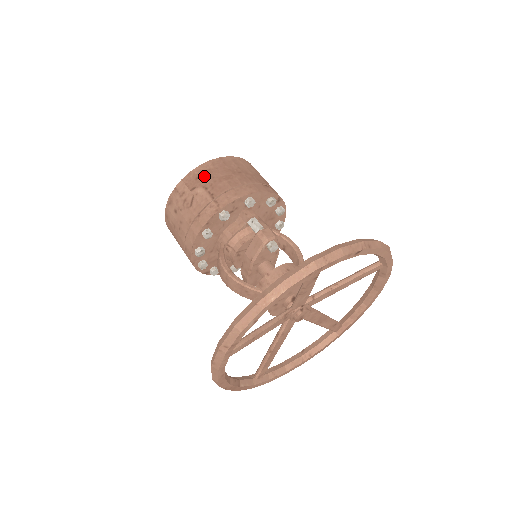
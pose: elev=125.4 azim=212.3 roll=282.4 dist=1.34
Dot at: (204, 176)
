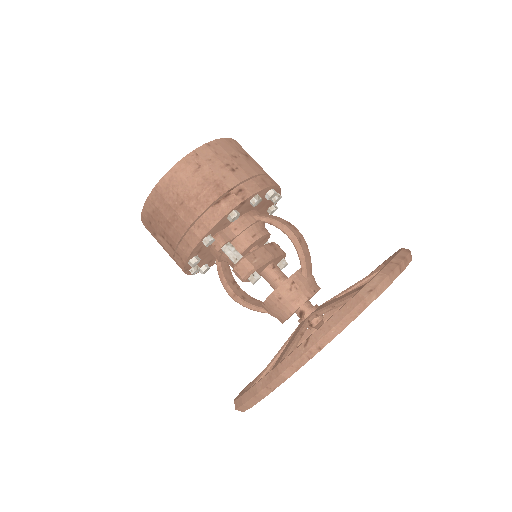
Dot at: (153, 221)
